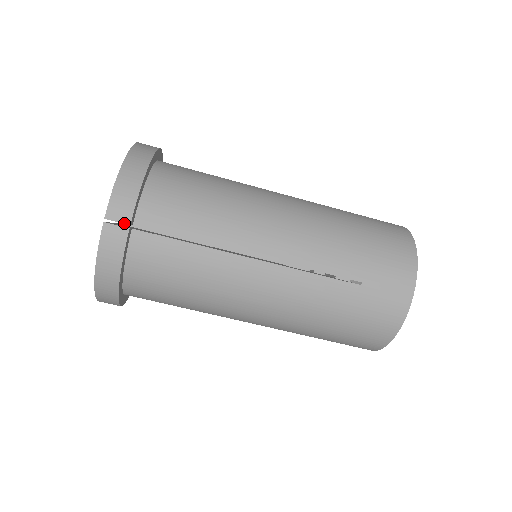
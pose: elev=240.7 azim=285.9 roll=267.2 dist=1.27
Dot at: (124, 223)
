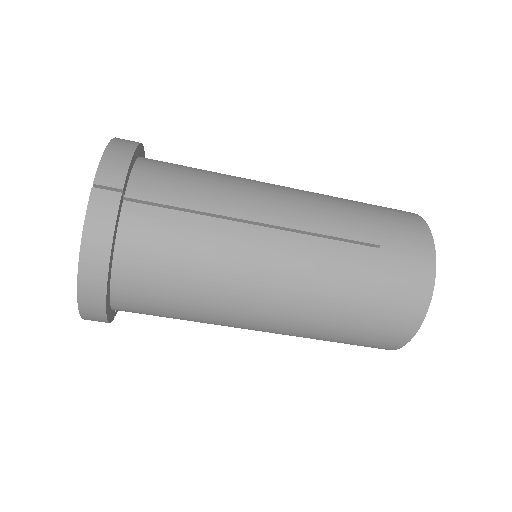
Dot at: (116, 188)
